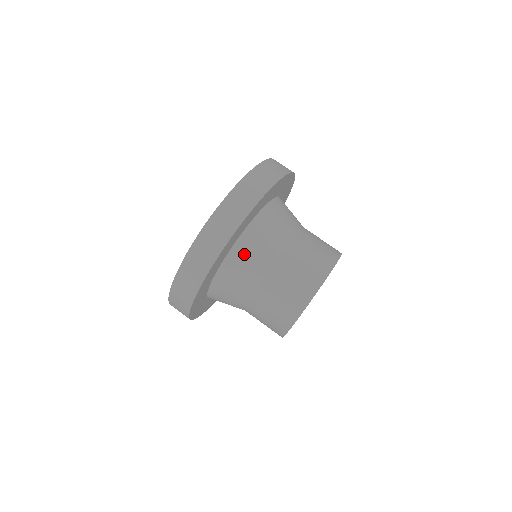
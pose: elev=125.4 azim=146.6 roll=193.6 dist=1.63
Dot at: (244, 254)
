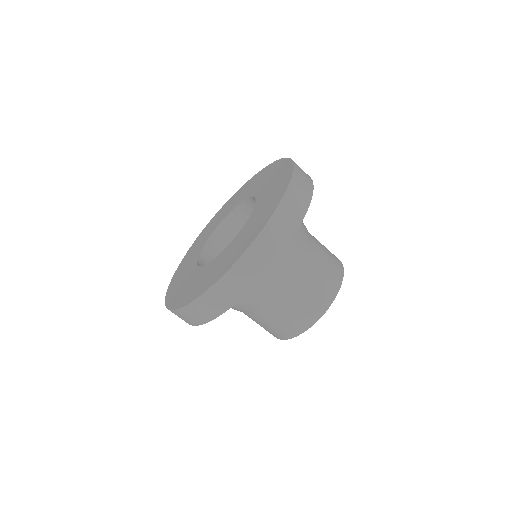
Dot at: occluded
